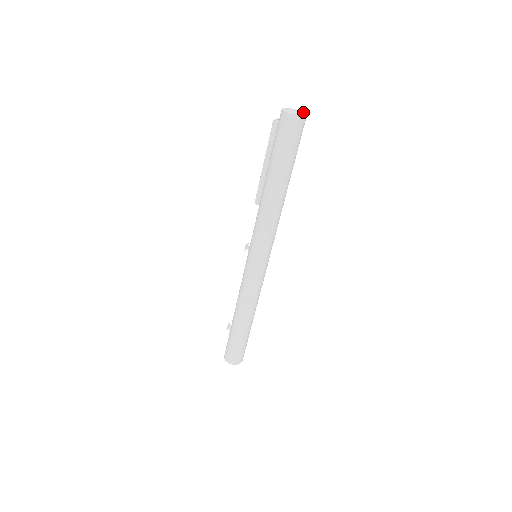
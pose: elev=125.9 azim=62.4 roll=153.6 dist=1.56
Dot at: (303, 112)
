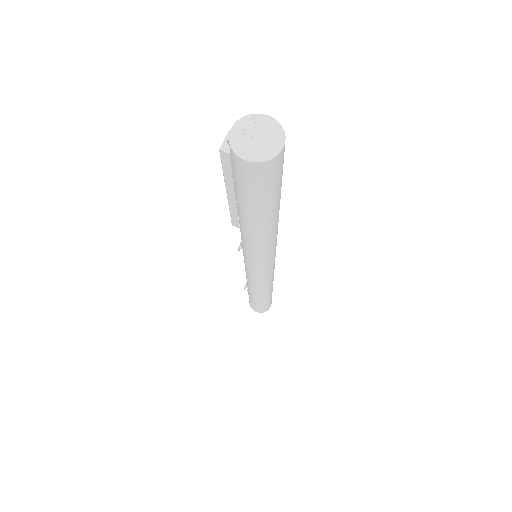
Dot at: (277, 126)
